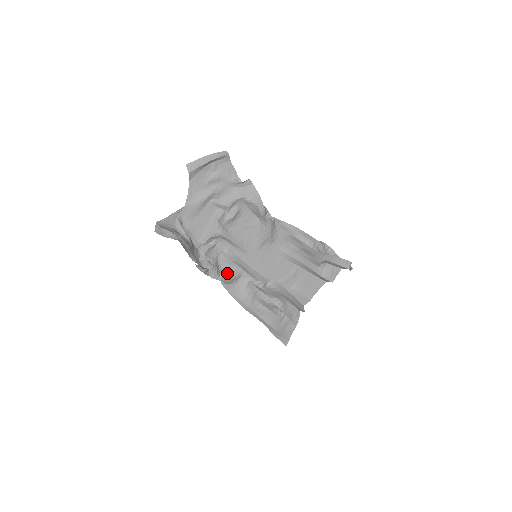
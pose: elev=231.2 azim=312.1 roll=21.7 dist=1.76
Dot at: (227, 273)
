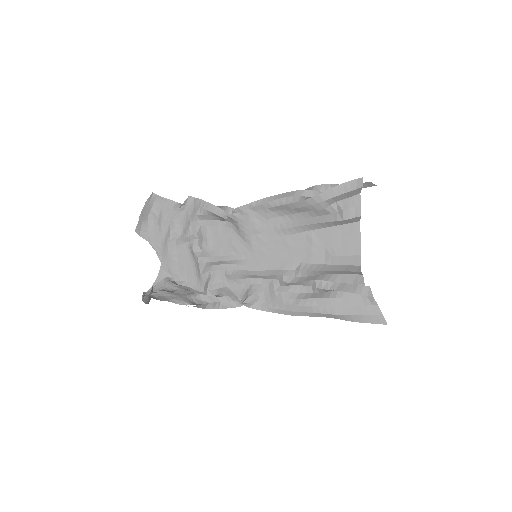
Dot at: (245, 293)
